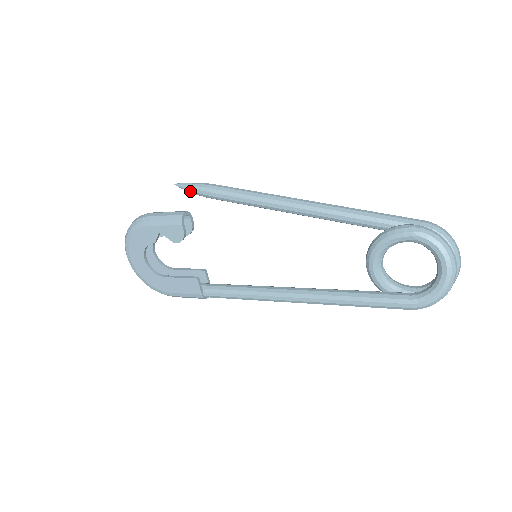
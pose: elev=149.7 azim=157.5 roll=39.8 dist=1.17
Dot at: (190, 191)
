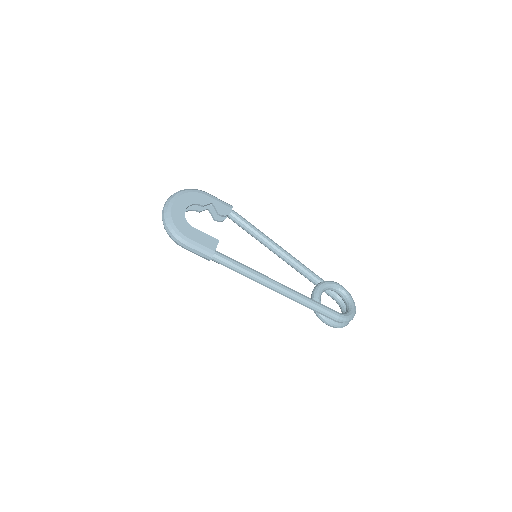
Dot at: occluded
